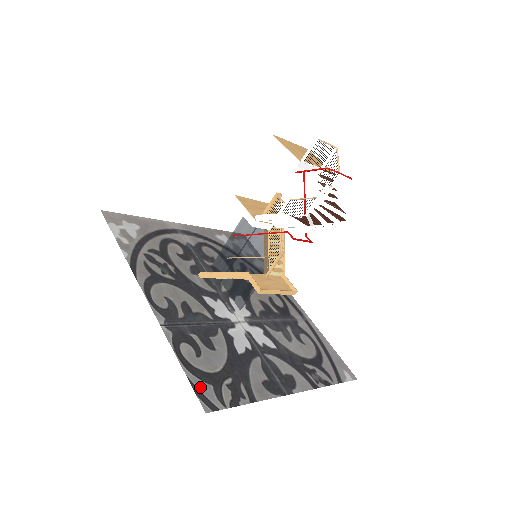
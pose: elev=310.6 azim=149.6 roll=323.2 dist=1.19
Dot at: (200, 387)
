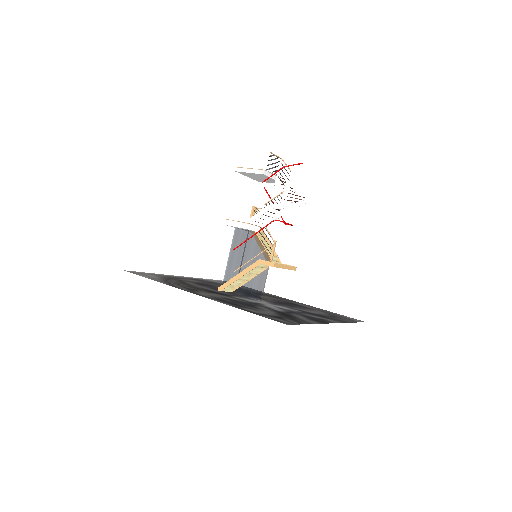
Dot at: (272, 318)
